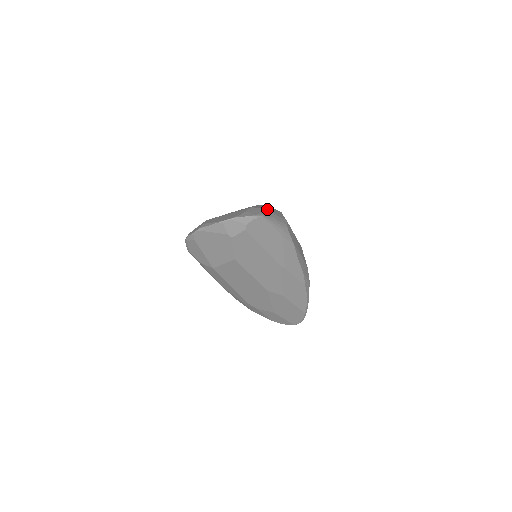
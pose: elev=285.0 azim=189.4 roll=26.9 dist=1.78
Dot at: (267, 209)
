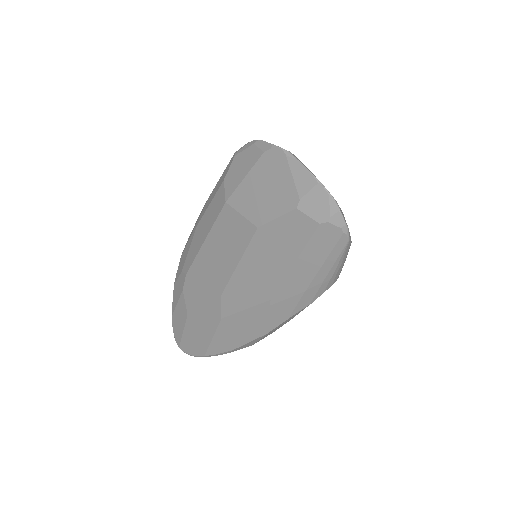
Dot at: occluded
